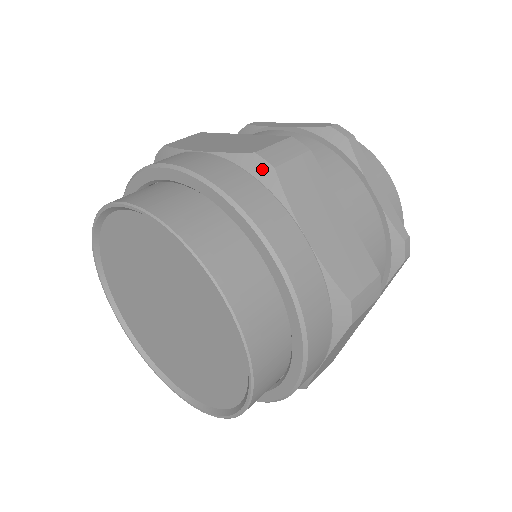
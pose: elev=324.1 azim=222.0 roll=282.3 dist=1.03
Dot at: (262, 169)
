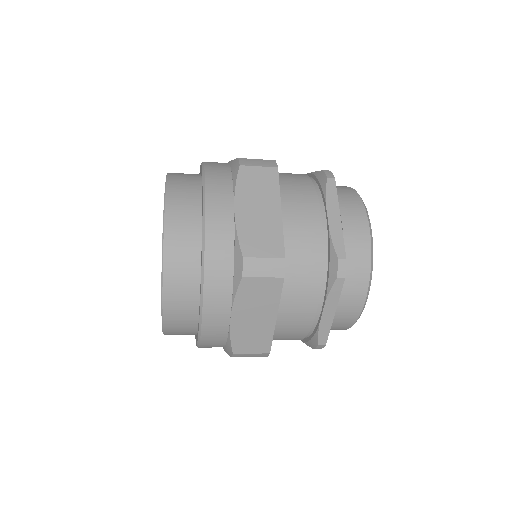
Dot at: (236, 167)
